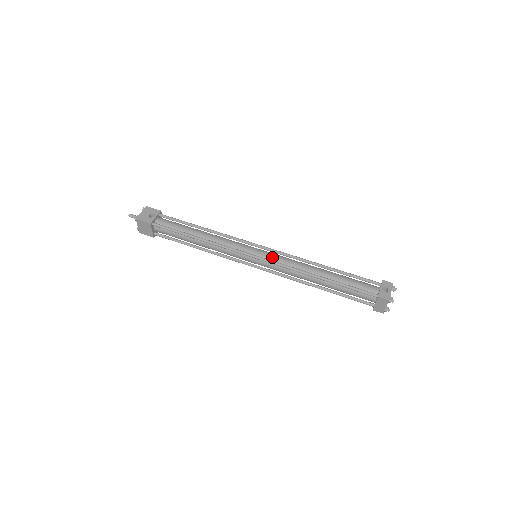
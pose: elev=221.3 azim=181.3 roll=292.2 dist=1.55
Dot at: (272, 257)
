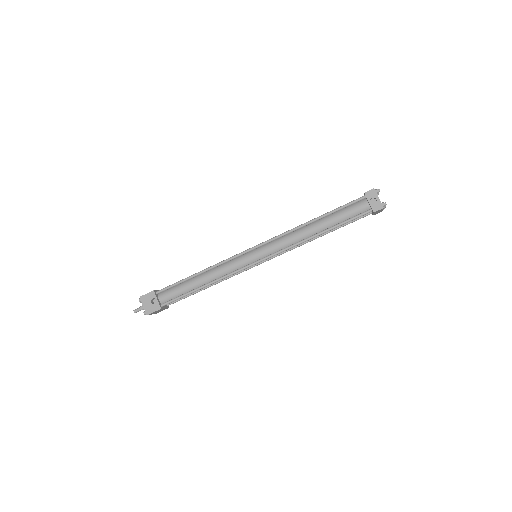
Dot at: (270, 250)
